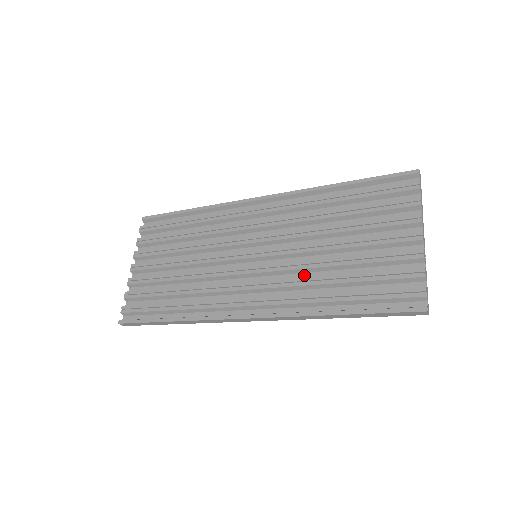
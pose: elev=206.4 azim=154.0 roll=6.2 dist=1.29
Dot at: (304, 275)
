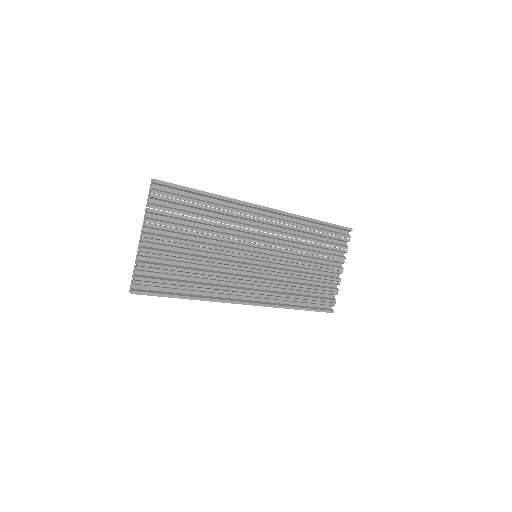
Dot at: (283, 279)
